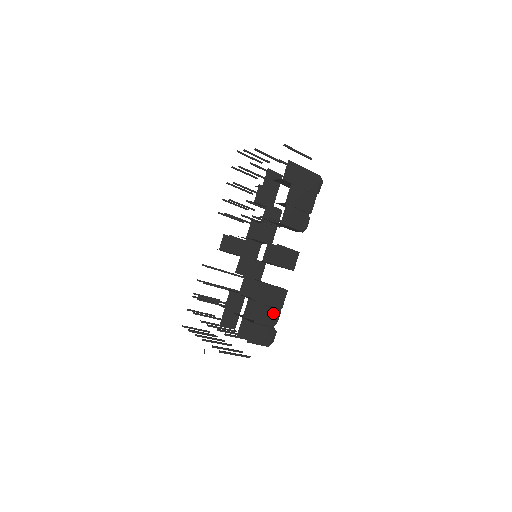
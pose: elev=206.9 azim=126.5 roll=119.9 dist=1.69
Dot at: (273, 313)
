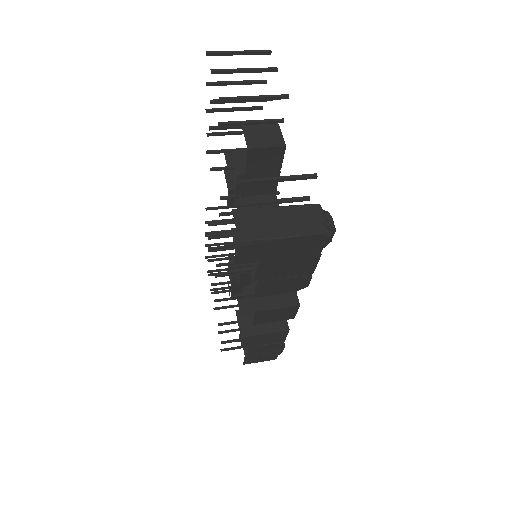
Dot at: (272, 346)
